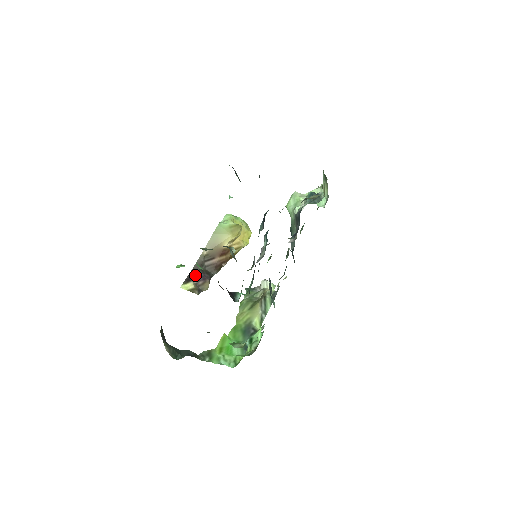
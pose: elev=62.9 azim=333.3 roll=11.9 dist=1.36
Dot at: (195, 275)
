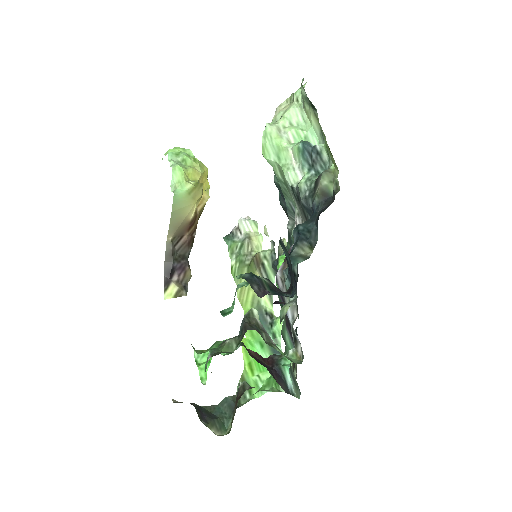
Dot at: (171, 271)
